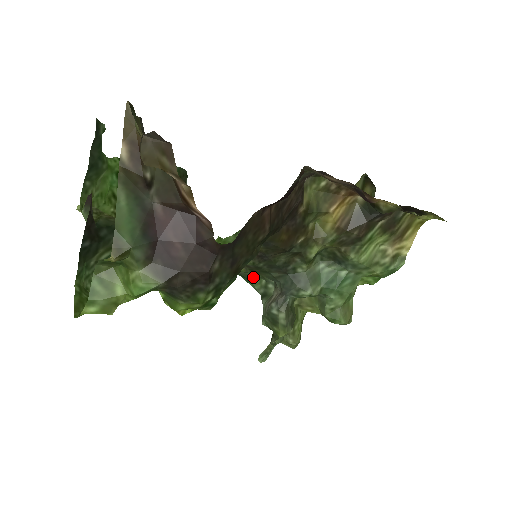
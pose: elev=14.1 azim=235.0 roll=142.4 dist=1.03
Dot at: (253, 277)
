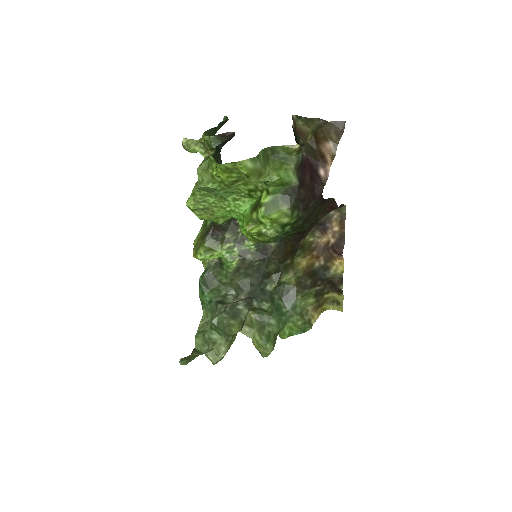
Dot at: (214, 287)
